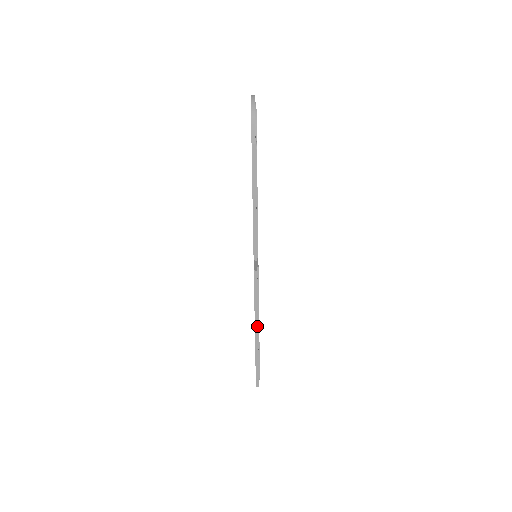
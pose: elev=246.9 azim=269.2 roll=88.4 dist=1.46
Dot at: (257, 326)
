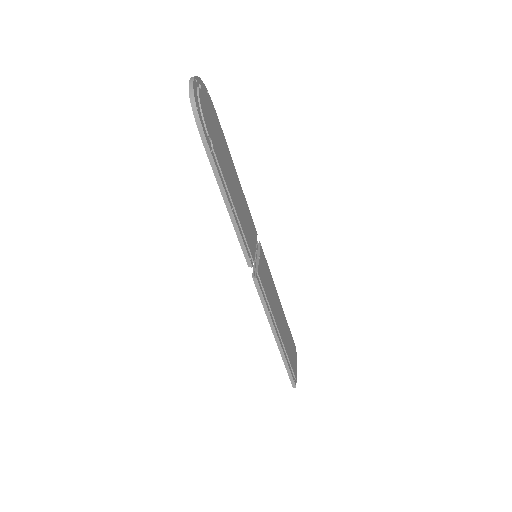
Dot at: (275, 331)
